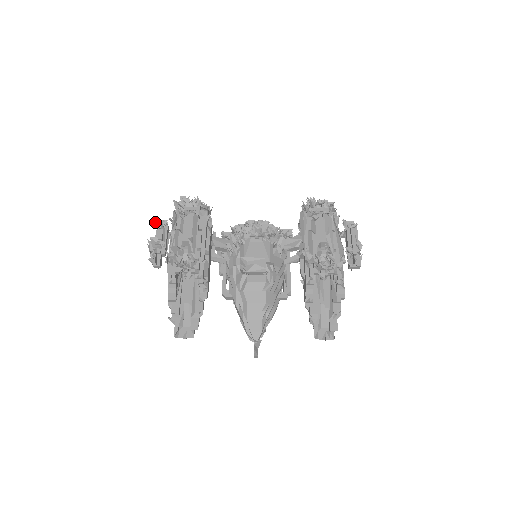
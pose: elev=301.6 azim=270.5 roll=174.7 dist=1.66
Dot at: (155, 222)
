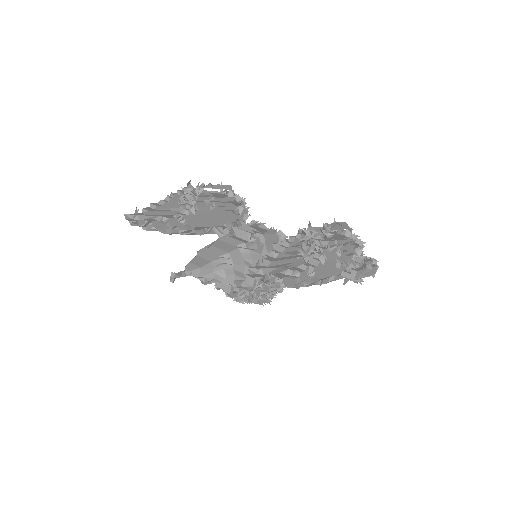
Dot at: occluded
